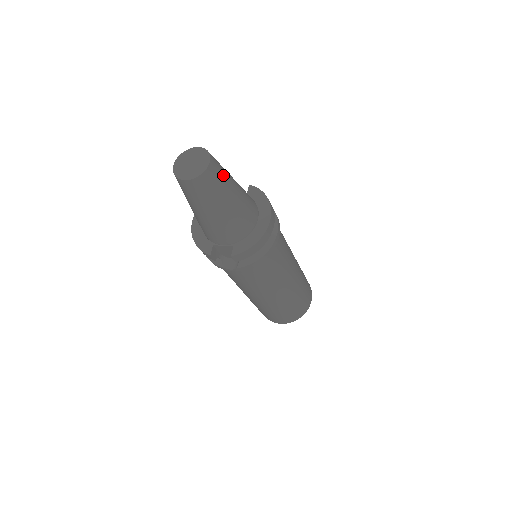
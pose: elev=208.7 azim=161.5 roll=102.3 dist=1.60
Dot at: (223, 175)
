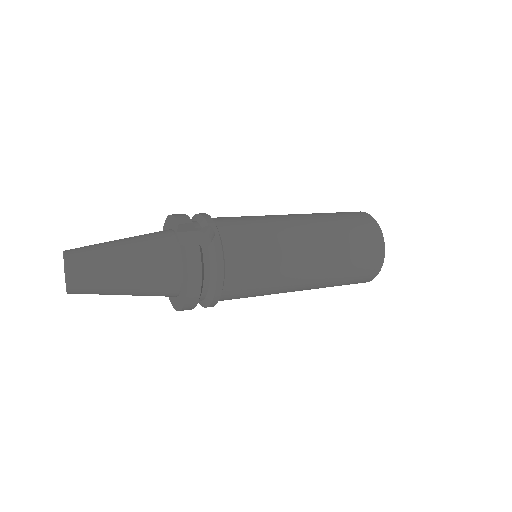
Dot at: (96, 288)
